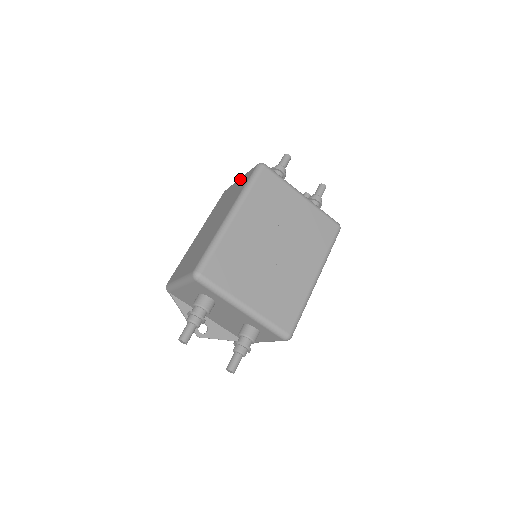
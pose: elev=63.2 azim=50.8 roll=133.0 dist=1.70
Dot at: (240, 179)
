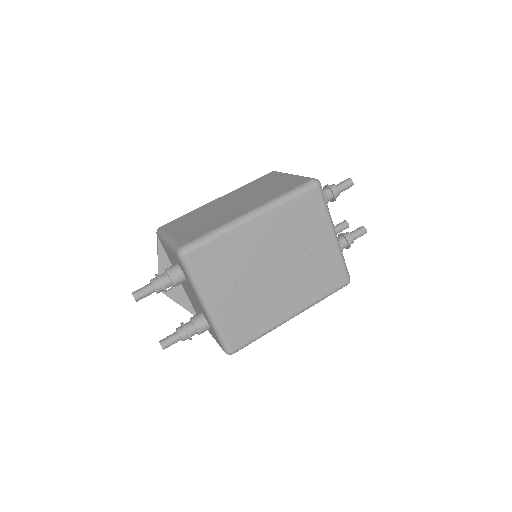
Dot at: (290, 176)
